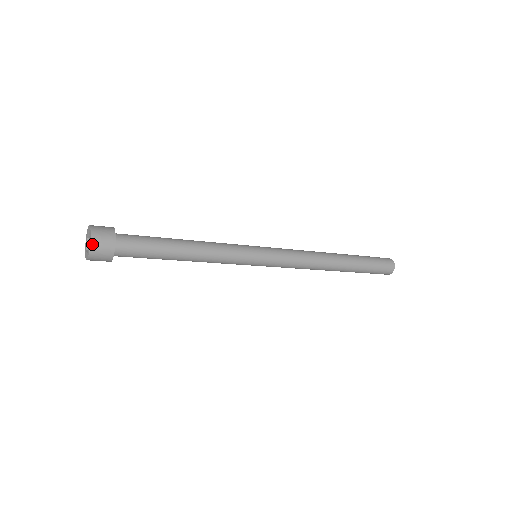
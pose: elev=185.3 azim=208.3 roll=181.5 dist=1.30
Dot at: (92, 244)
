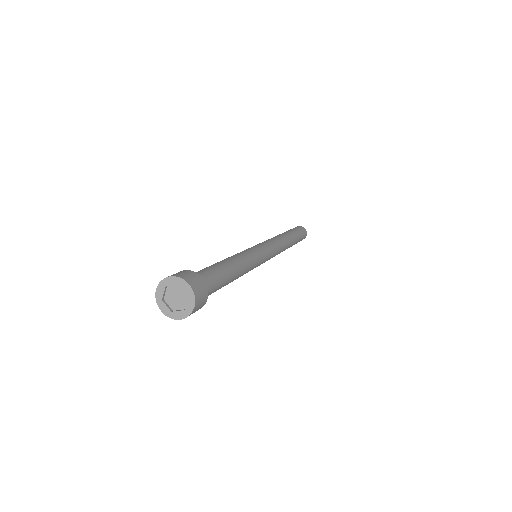
Dot at: (194, 309)
